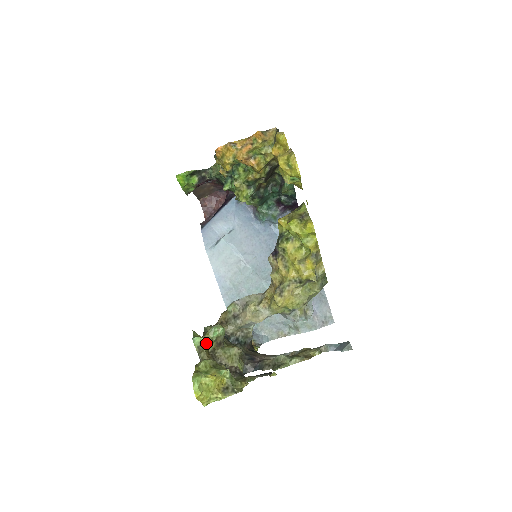
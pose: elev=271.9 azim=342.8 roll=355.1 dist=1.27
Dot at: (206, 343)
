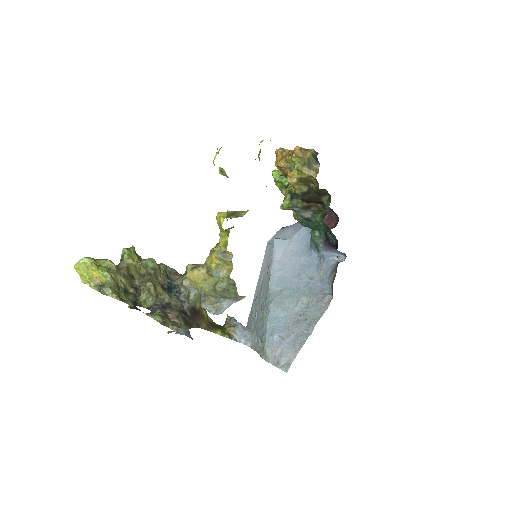
Dot at: (136, 262)
